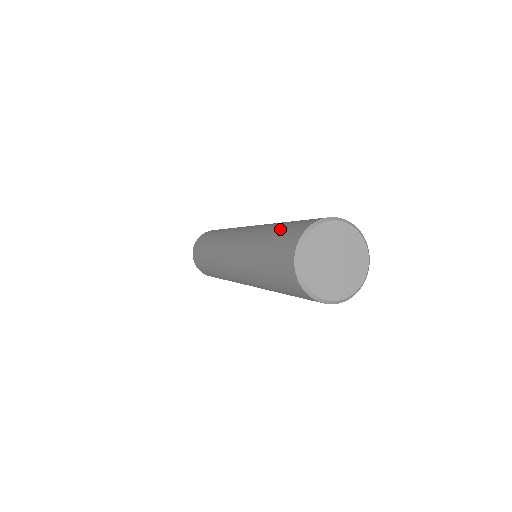
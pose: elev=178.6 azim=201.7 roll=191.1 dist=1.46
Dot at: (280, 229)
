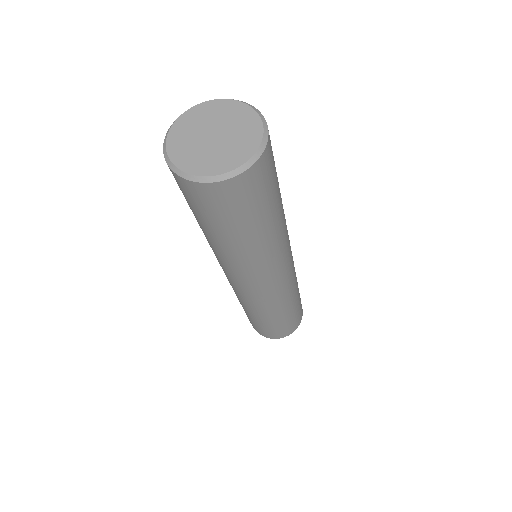
Dot at: occluded
